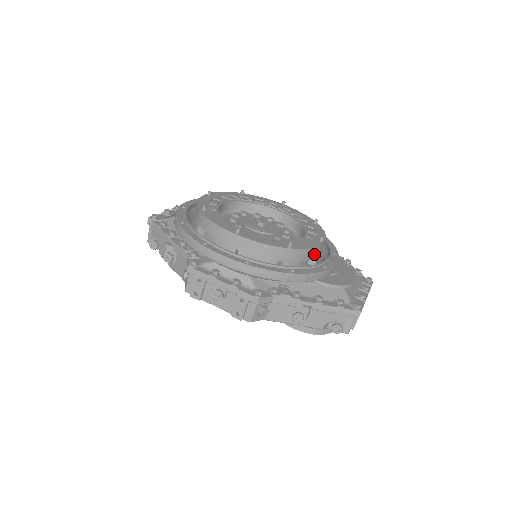
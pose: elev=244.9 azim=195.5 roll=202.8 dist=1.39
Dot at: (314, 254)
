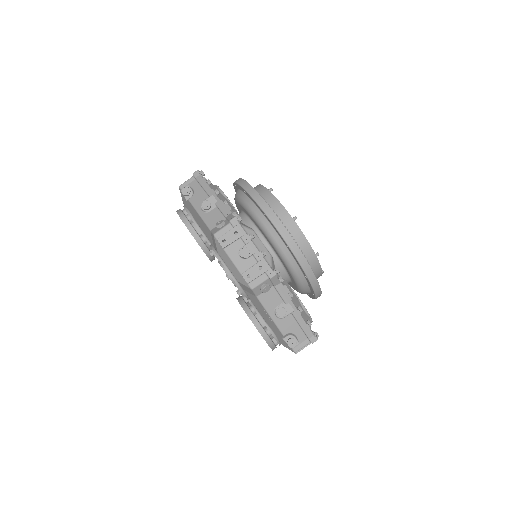
Dot at: (317, 276)
